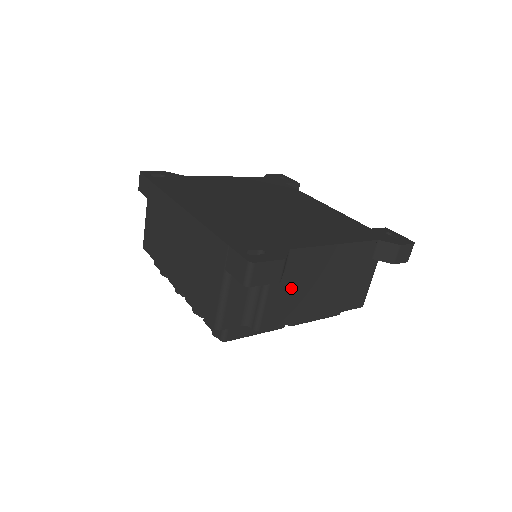
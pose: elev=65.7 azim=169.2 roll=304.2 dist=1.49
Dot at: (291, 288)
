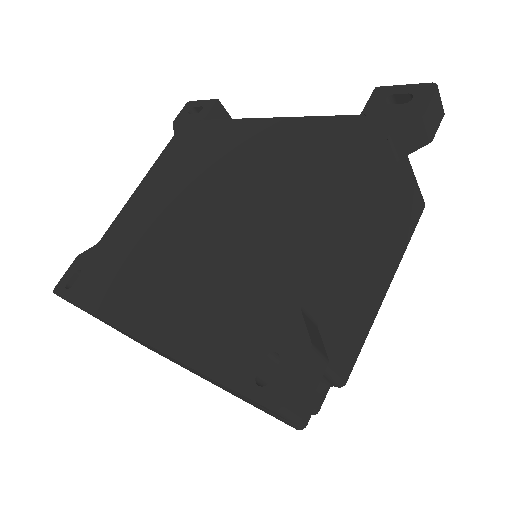
Dot at: (340, 318)
